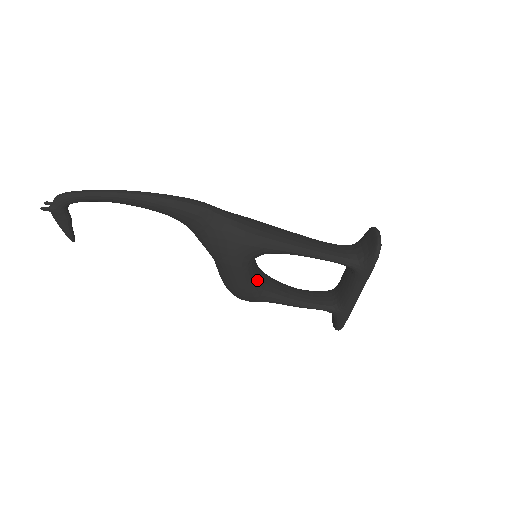
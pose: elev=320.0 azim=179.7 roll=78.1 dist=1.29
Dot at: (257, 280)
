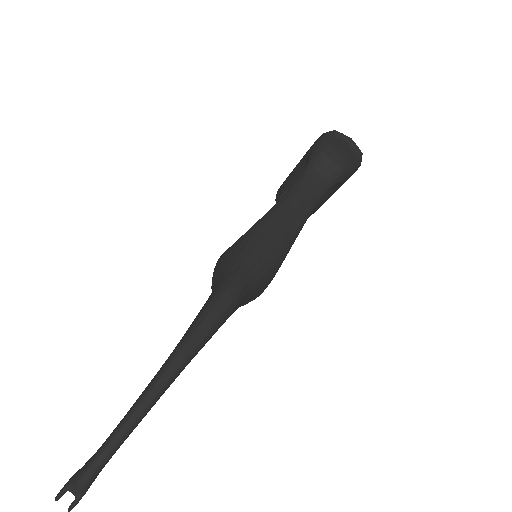
Dot at: occluded
